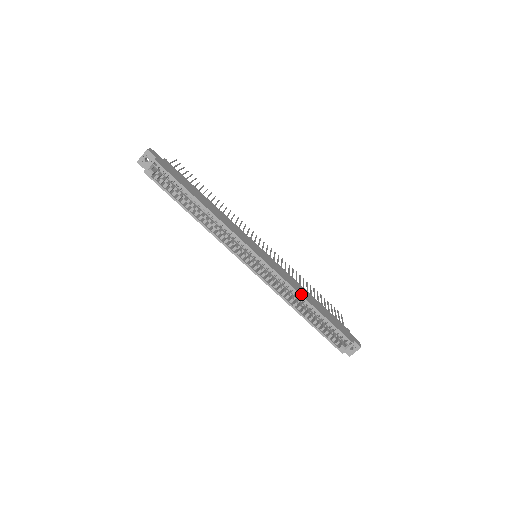
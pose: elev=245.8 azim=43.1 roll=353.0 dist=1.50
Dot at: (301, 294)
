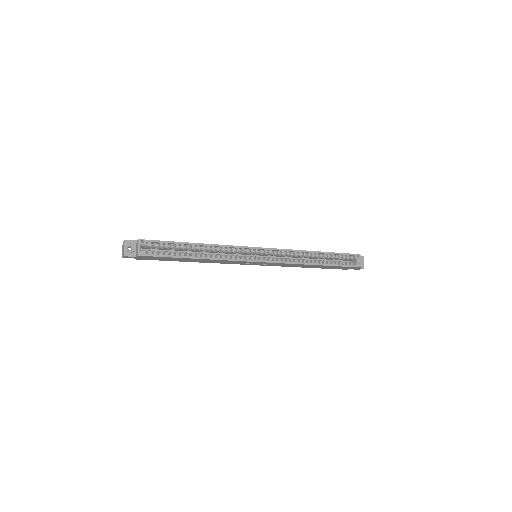
Dot at: (305, 251)
